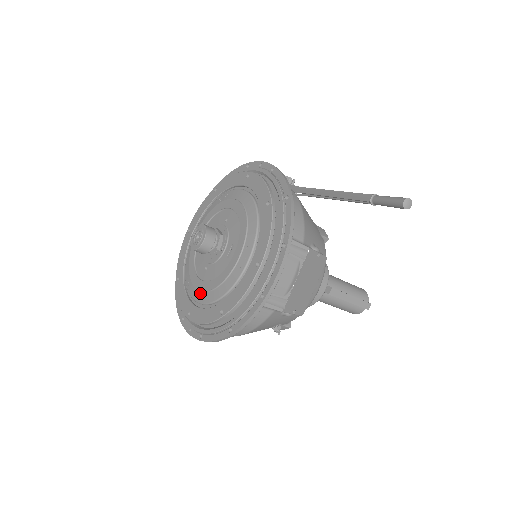
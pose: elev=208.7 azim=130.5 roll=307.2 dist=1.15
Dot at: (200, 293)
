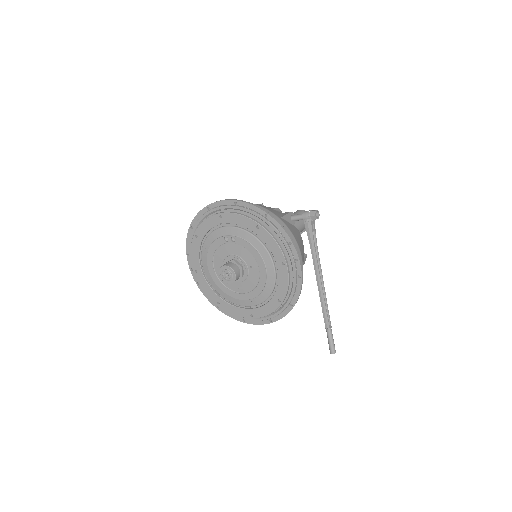
Dot at: (210, 276)
